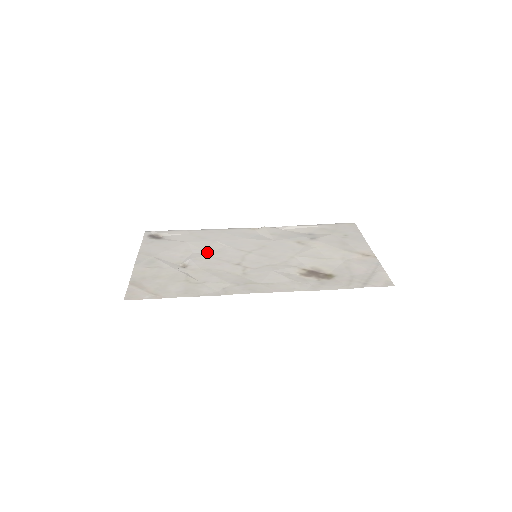
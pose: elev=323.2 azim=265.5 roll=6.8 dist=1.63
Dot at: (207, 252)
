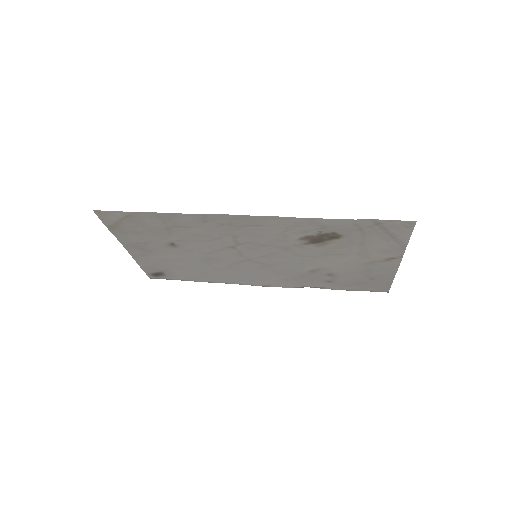
Dot at: (204, 258)
